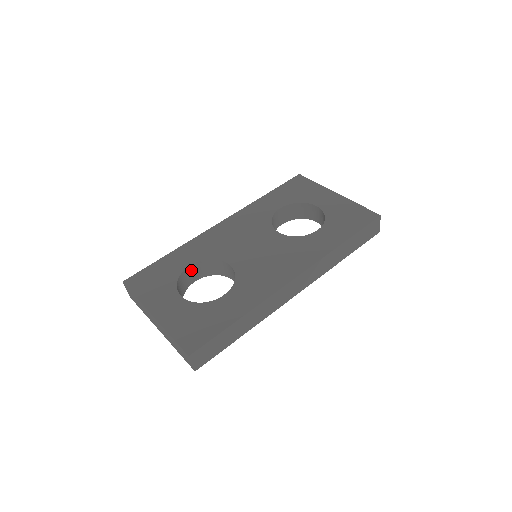
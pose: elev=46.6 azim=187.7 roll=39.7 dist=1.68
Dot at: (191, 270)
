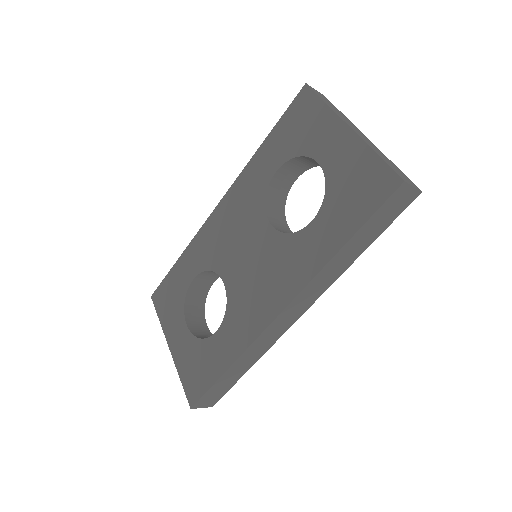
Dot at: (199, 280)
